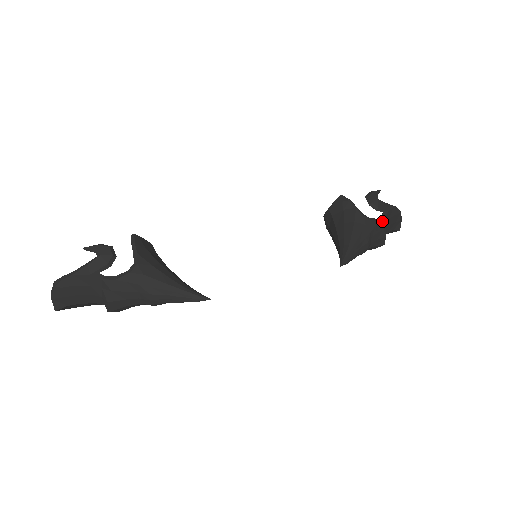
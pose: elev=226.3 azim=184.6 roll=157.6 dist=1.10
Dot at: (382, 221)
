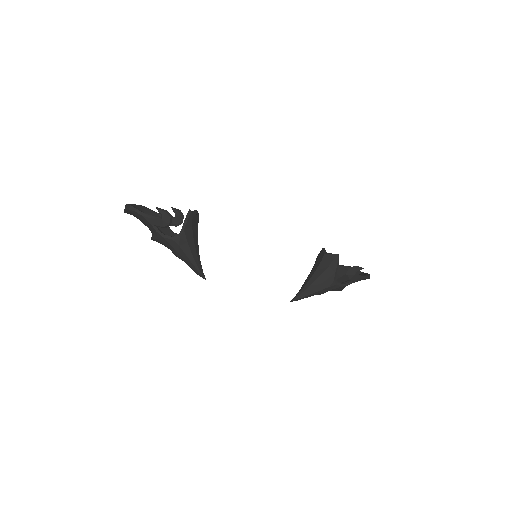
Dot at: (345, 286)
